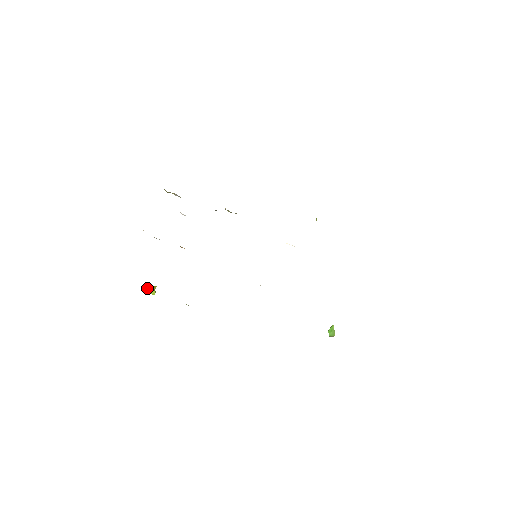
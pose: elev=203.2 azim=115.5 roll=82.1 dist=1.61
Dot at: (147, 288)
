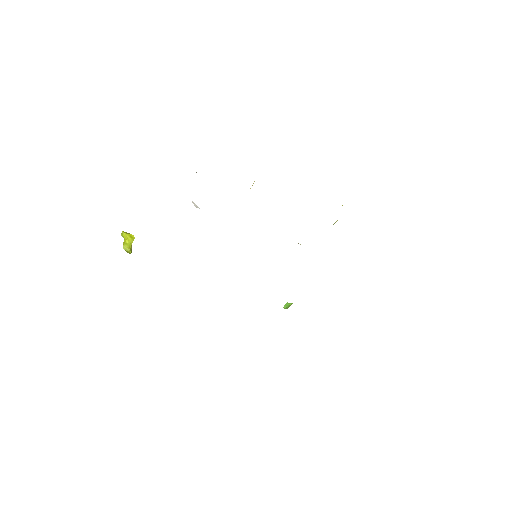
Dot at: (123, 235)
